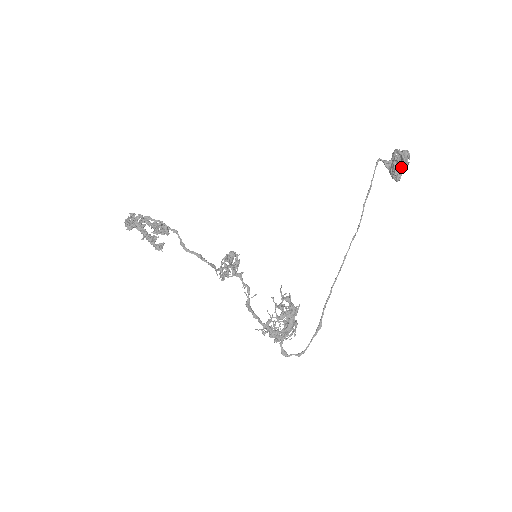
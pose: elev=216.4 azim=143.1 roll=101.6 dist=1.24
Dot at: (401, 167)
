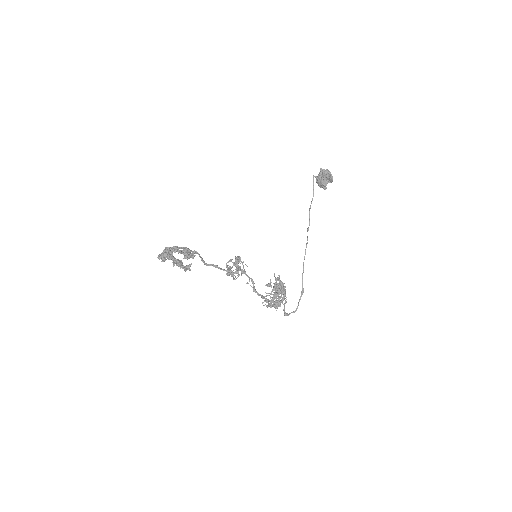
Dot at: (328, 181)
